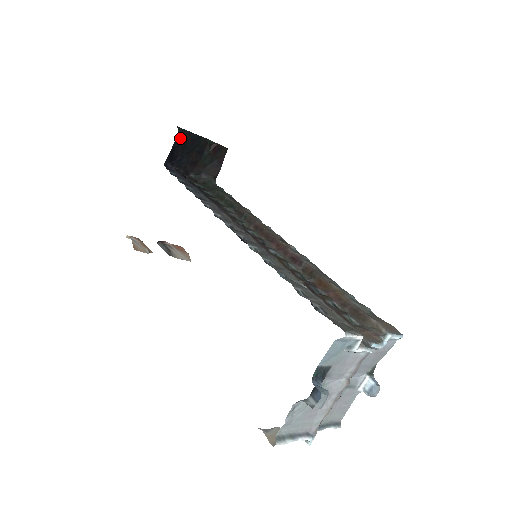
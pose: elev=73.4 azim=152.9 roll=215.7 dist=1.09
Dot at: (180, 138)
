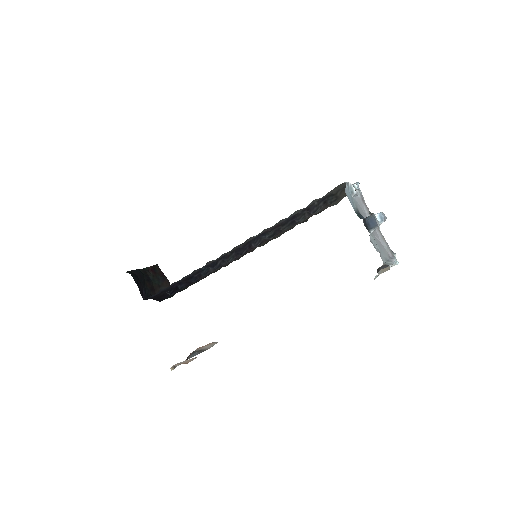
Dot at: (134, 276)
